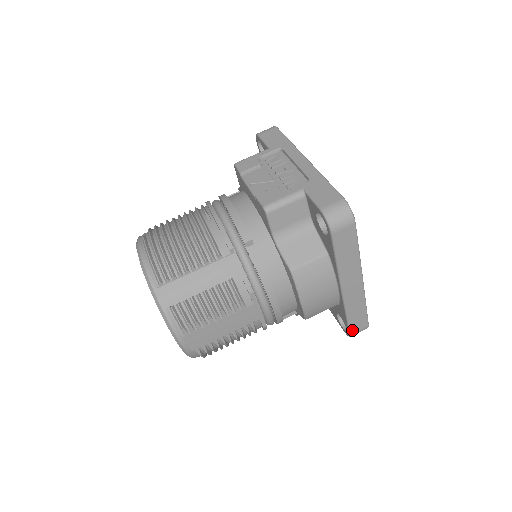
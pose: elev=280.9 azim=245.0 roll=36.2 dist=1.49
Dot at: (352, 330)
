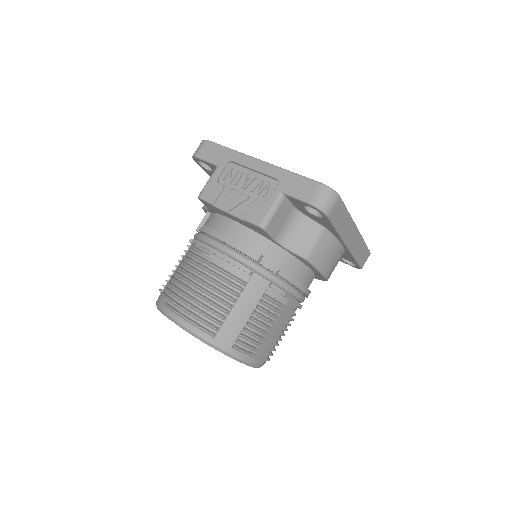
Dot at: (362, 264)
